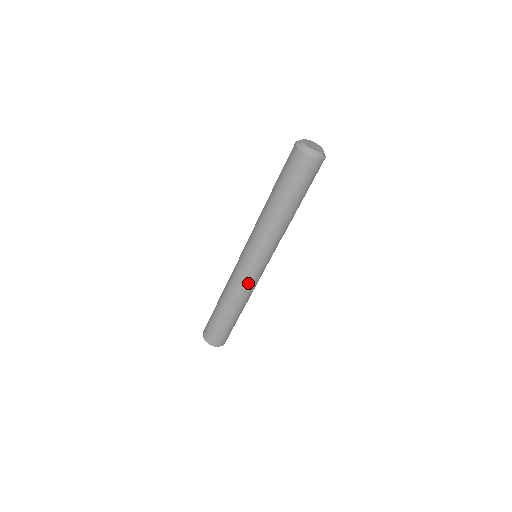
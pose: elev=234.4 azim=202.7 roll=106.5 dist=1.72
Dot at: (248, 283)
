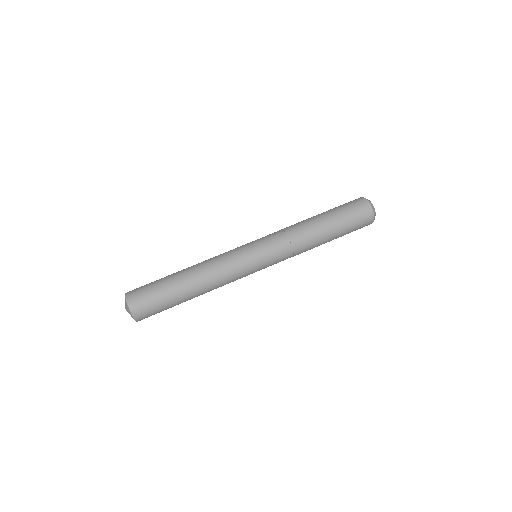
Dot at: (228, 254)
